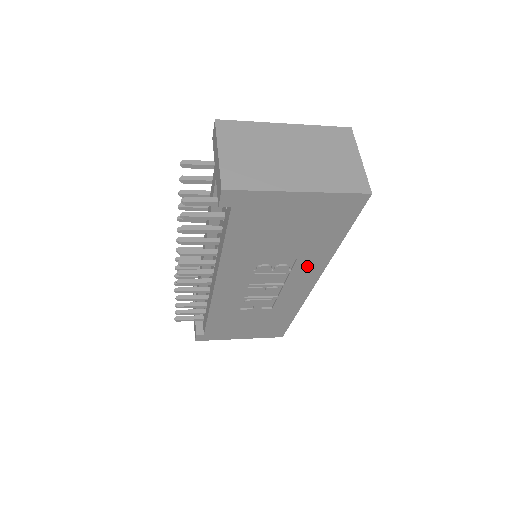
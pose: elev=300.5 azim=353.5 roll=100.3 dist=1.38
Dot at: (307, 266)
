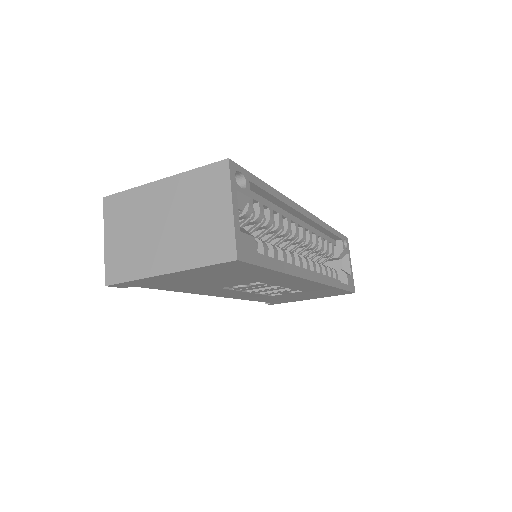
Dot at: (279, 281)
